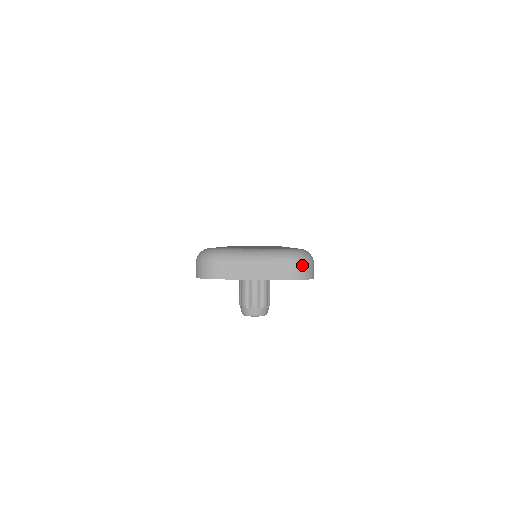
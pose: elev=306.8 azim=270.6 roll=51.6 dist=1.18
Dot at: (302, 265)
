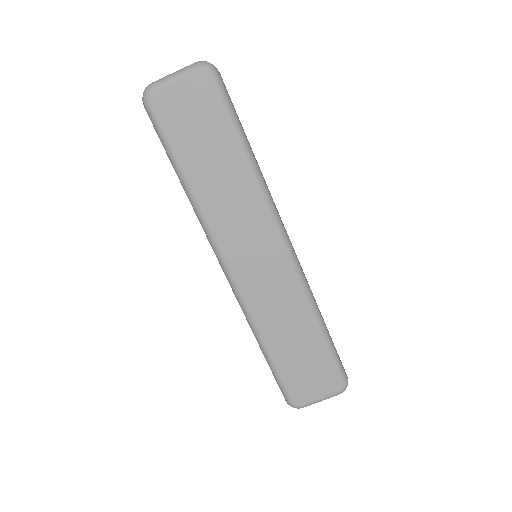
Dot at: occluded
